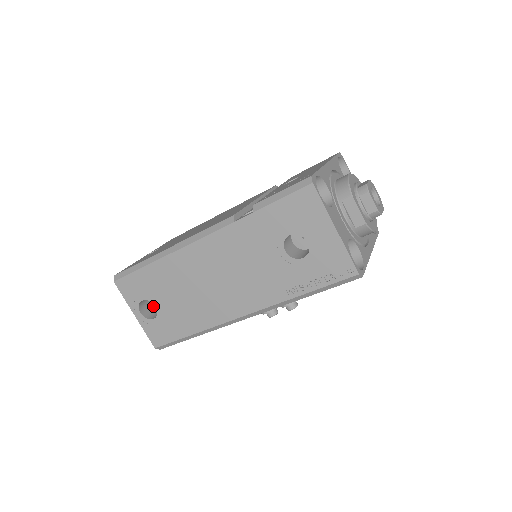
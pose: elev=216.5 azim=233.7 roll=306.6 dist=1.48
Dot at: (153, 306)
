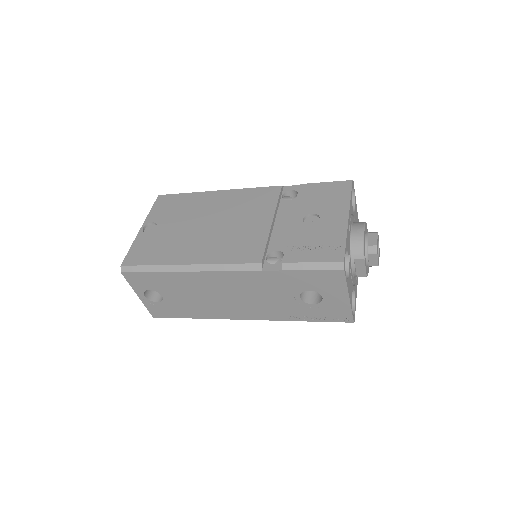
Dot at: occluded
